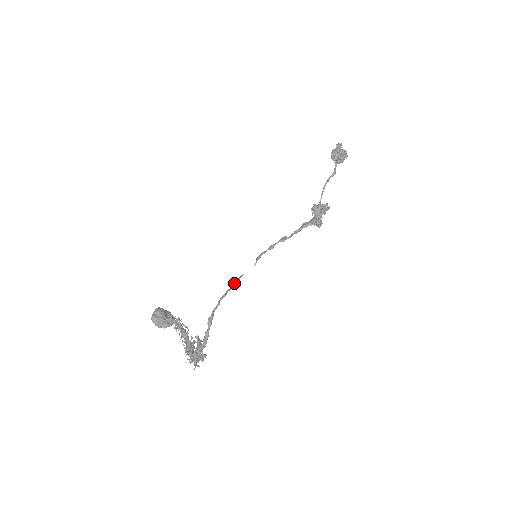
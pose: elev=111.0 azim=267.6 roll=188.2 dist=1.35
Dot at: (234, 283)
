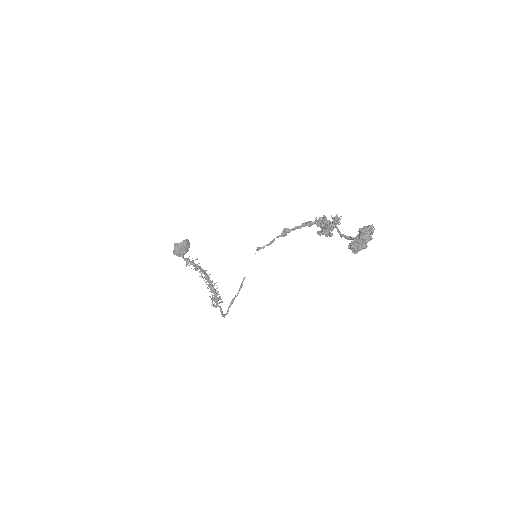
Dot at: occluded
